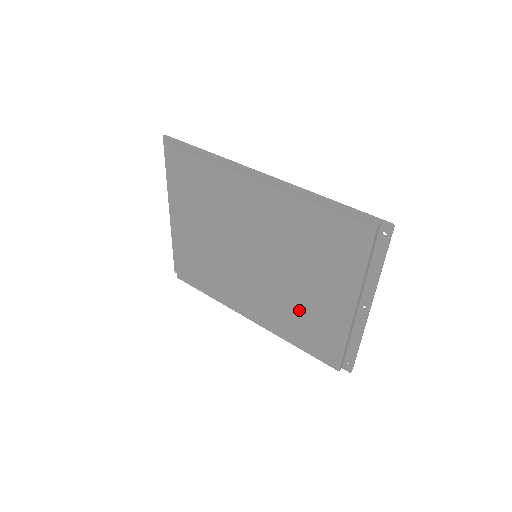
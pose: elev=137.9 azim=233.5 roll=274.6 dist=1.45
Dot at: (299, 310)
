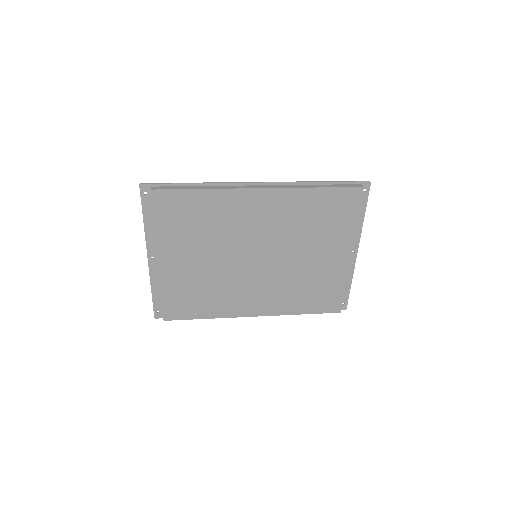
Dot at: (303, 281)
